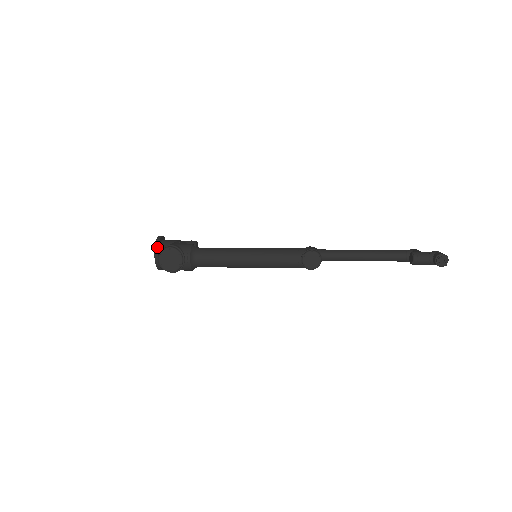
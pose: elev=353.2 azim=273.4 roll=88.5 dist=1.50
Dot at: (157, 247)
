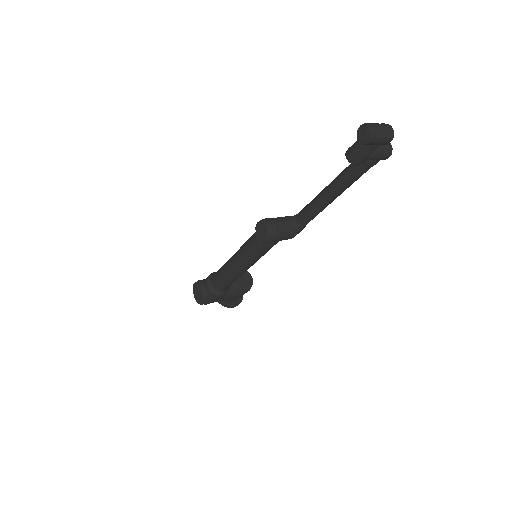
Dot at: occluded
